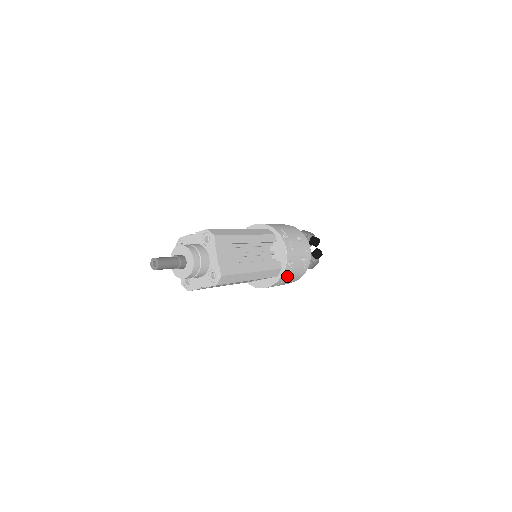
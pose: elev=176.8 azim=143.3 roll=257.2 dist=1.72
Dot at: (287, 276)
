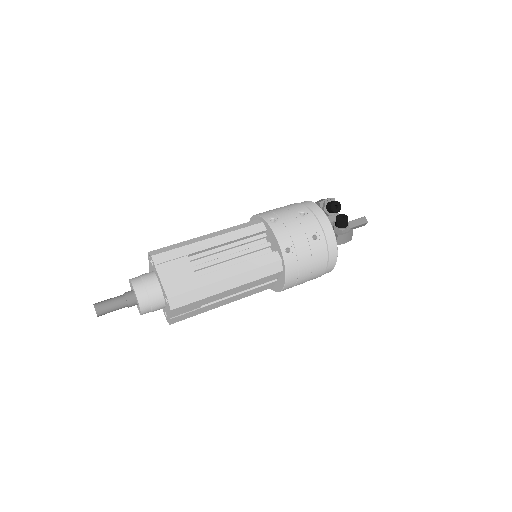
Dot at: (298, 265)
